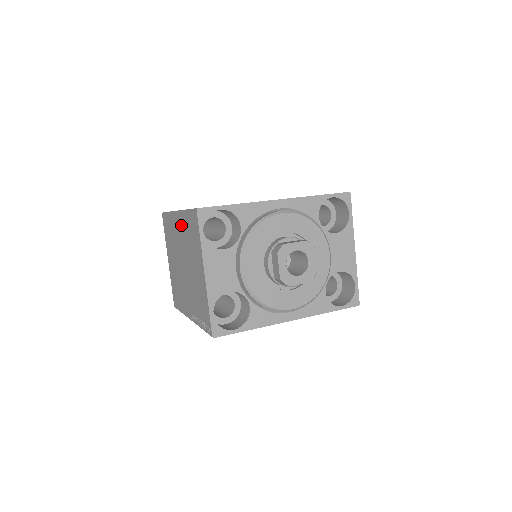
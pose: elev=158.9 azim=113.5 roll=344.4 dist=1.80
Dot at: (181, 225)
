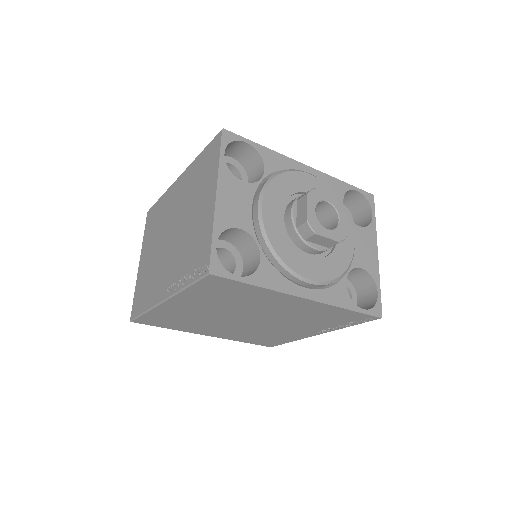
Dot at: (184, 183)
